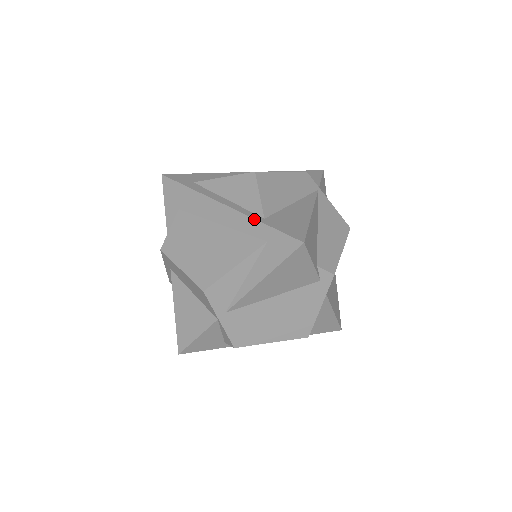
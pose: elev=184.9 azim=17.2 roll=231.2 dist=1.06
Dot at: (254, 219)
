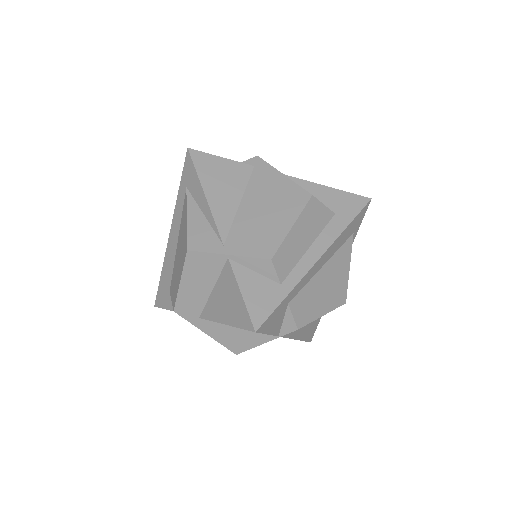
Dot at: (176, 201)
